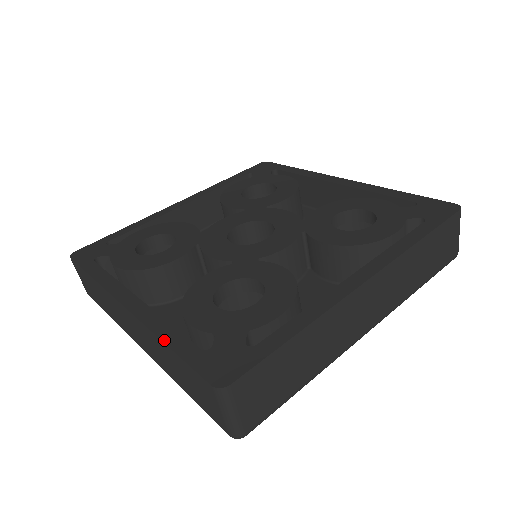
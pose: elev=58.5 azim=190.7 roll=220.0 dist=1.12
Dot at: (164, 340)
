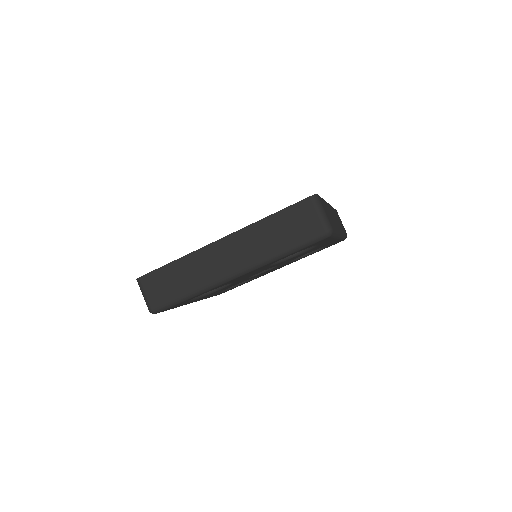
Dot at: occluded
